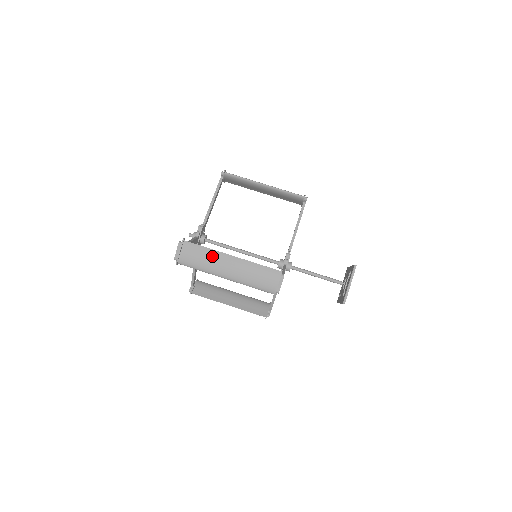
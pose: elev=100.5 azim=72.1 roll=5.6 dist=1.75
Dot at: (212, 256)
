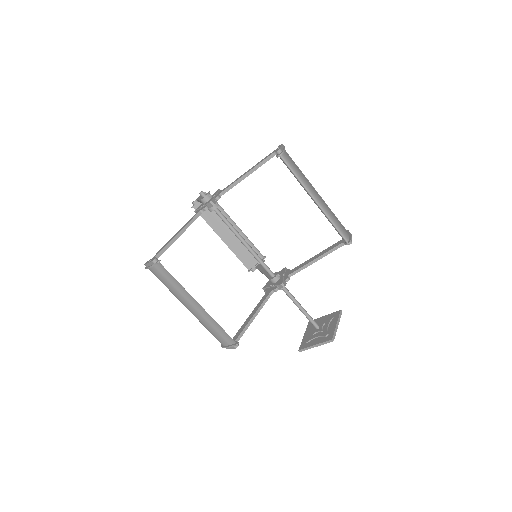
Dot at: (181, 290)
